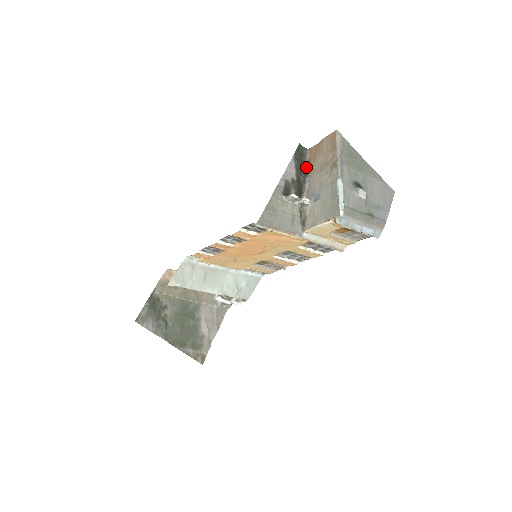
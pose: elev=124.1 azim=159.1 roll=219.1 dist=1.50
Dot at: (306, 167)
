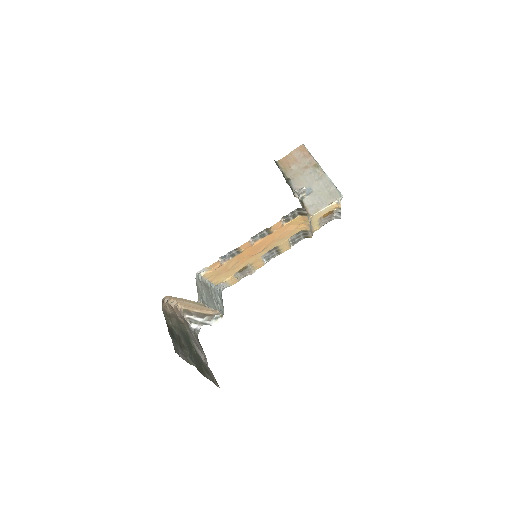
Dot at: (284, 174)
